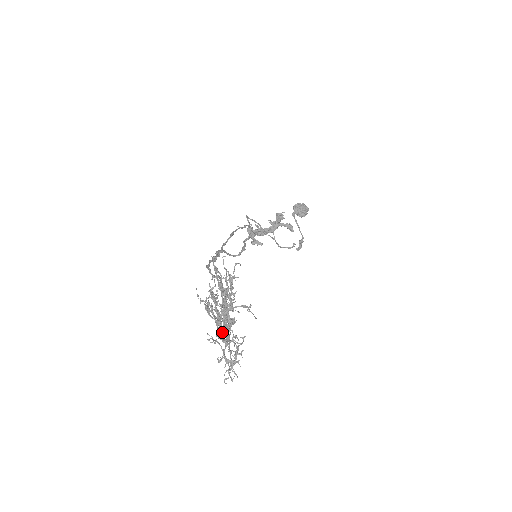
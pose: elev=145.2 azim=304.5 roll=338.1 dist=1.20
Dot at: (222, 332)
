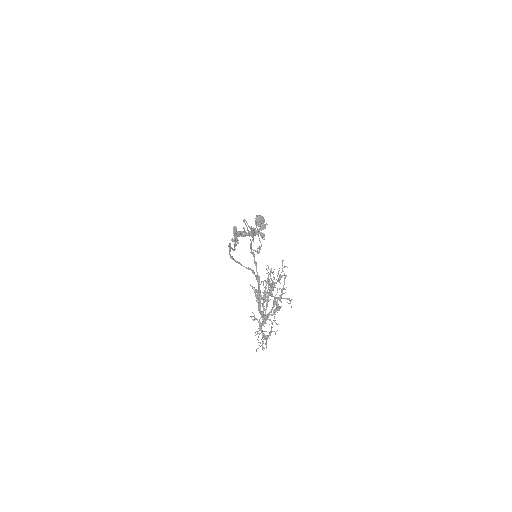
Dot at: occluded
